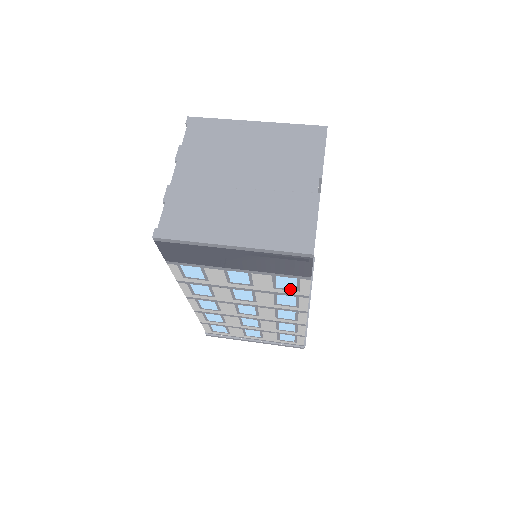
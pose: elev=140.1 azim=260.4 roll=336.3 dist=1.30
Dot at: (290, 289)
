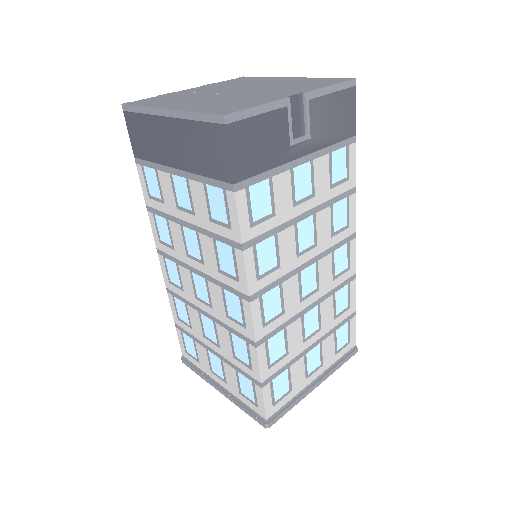
Dot at: (223, 223)
